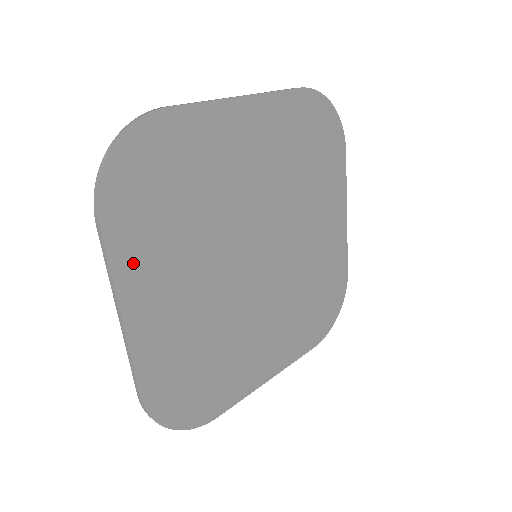
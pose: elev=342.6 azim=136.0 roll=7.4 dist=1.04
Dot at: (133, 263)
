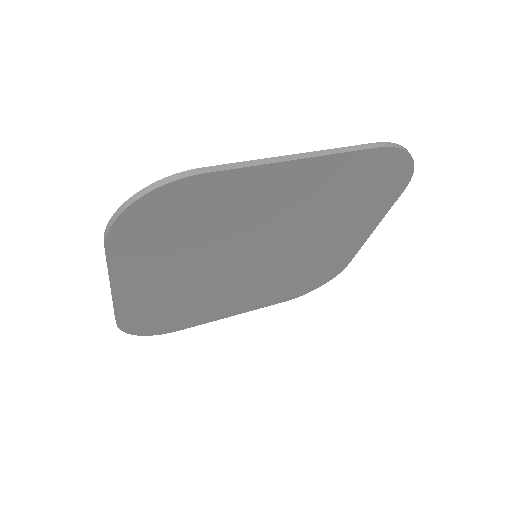
Dot at: (131, 265)
